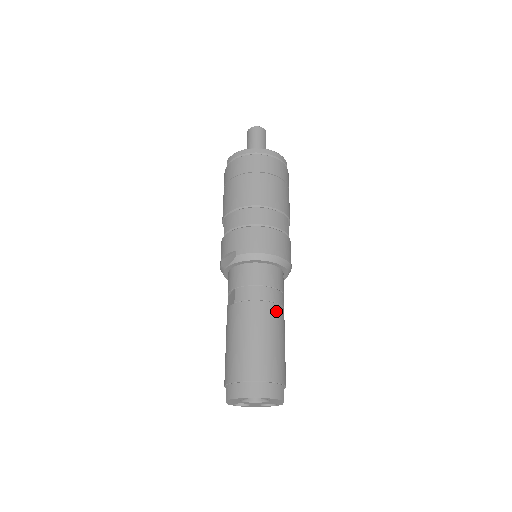
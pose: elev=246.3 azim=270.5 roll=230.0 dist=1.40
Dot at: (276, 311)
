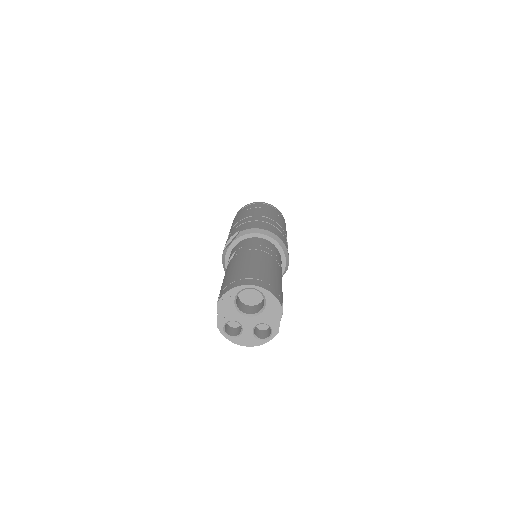
Dot at: (275, 261)
